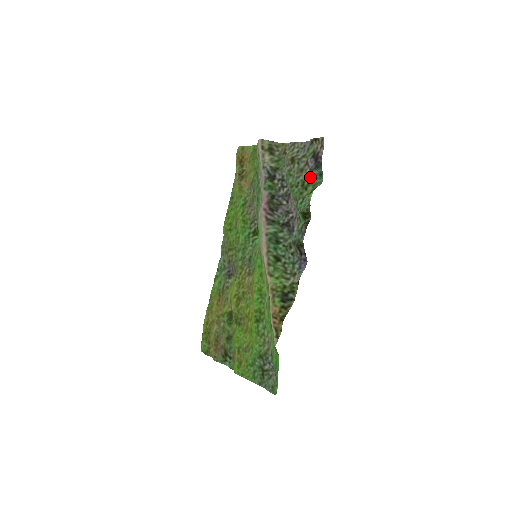
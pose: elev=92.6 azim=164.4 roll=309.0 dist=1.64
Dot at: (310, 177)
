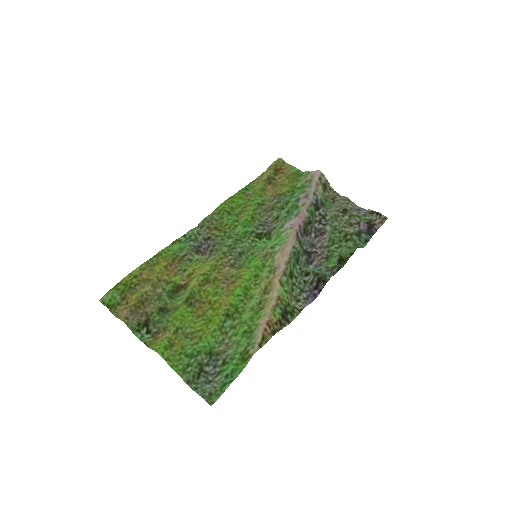
Dot at: (356, 235)
